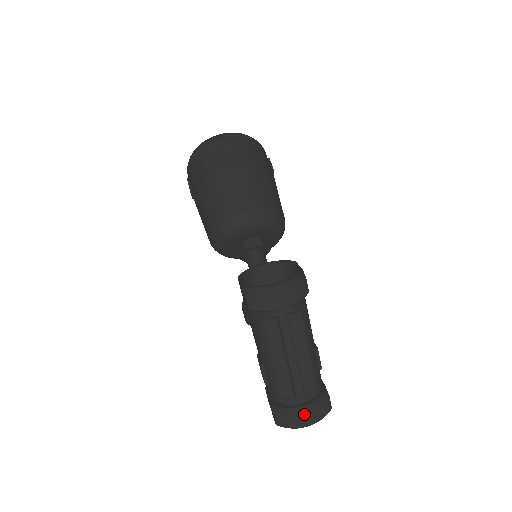
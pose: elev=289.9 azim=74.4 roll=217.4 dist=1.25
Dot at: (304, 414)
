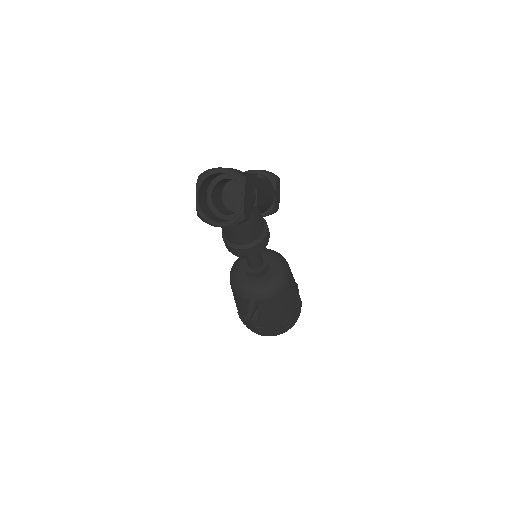
Dot at: occluded
